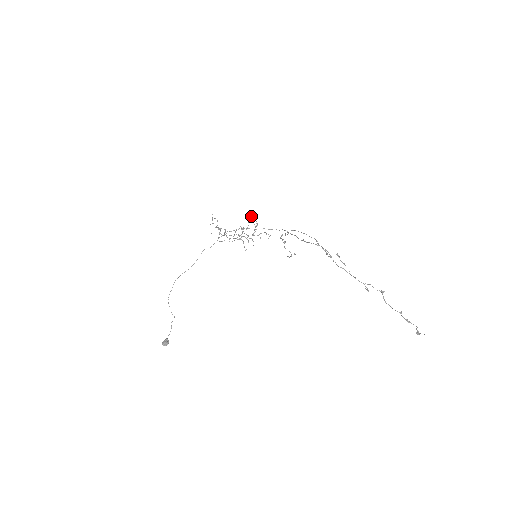
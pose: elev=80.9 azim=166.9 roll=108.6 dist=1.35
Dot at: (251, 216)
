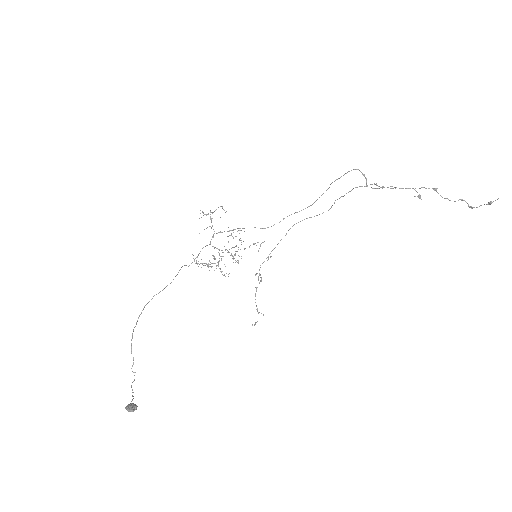
Dot at: (230, 235)
